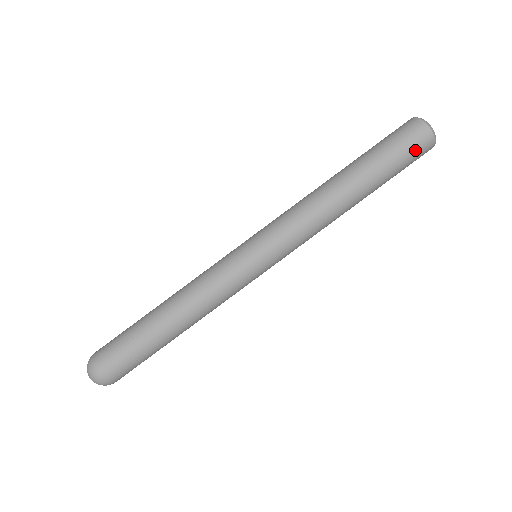
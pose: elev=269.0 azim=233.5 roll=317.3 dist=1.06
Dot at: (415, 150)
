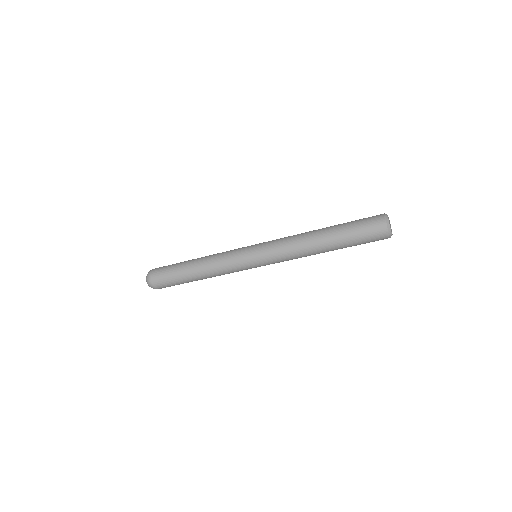
Dot at: (374, 240)
